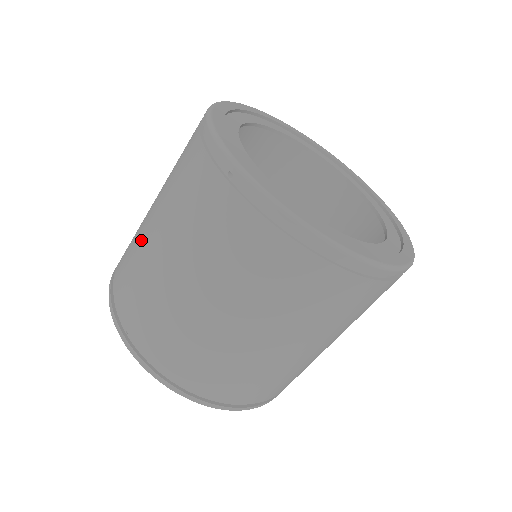
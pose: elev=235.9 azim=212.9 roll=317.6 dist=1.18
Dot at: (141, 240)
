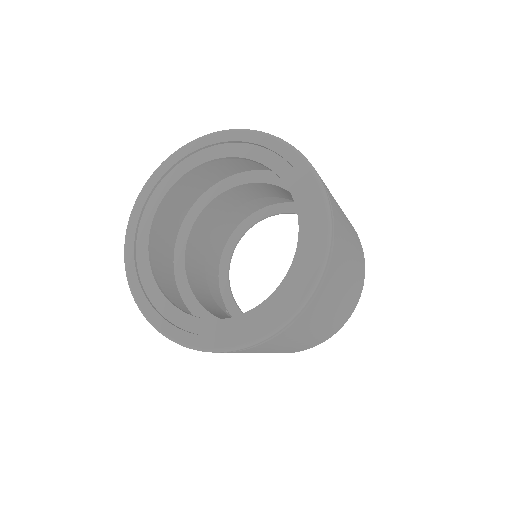
Dot at: occluded
